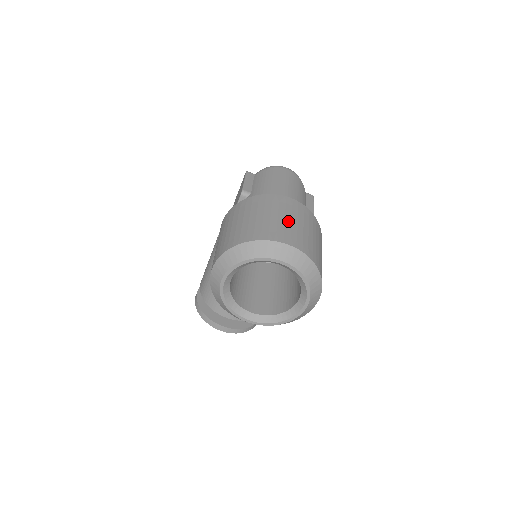
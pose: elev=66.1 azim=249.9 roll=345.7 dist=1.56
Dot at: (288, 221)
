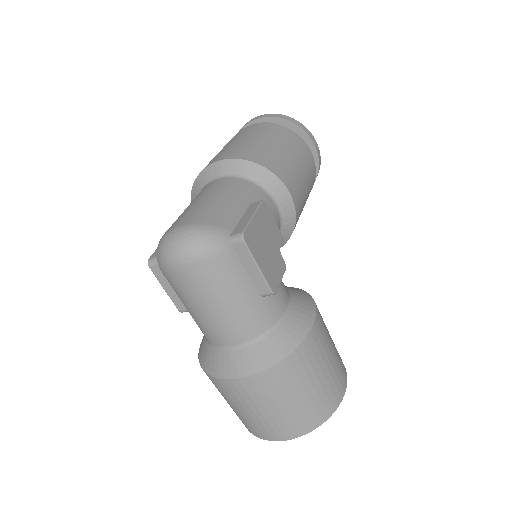
Dot at: (259, 415)
